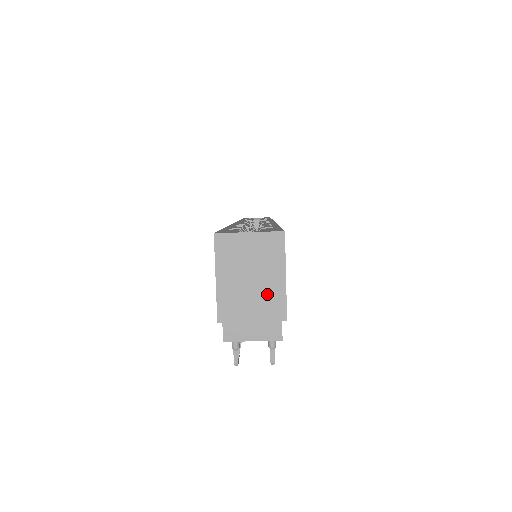
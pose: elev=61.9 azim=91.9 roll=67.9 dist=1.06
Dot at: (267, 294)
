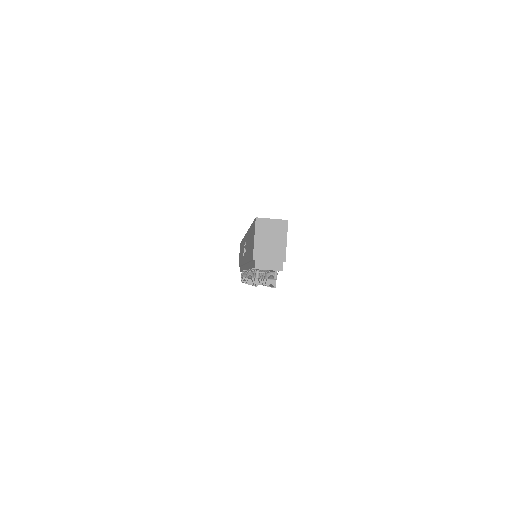
Dot at: (277, 248)
